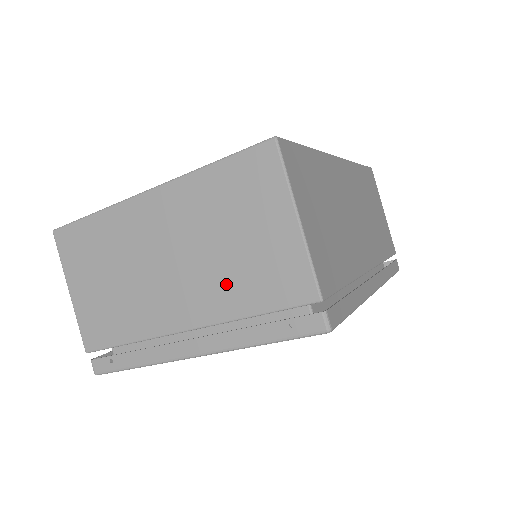
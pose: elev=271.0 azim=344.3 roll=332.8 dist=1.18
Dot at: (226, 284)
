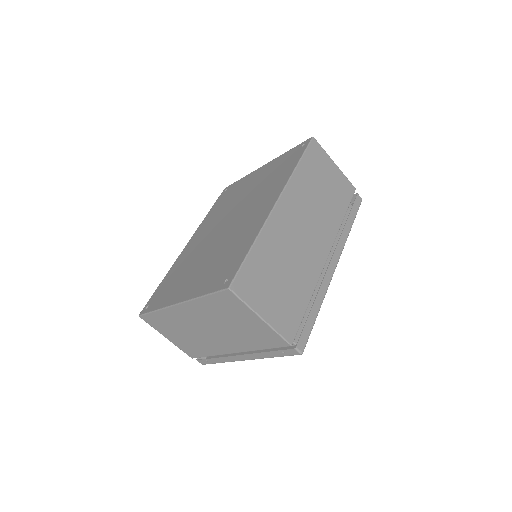
Dot at: (242, 339)
